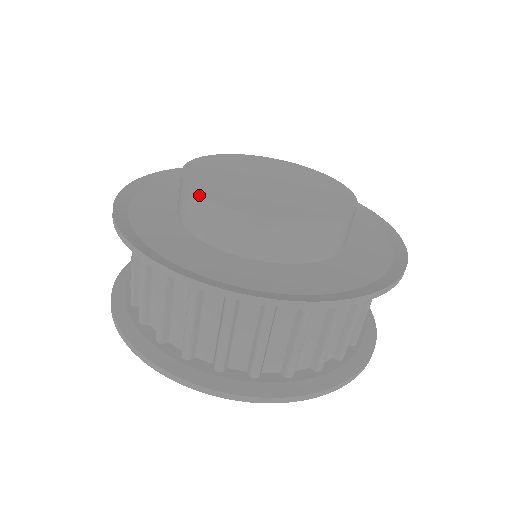
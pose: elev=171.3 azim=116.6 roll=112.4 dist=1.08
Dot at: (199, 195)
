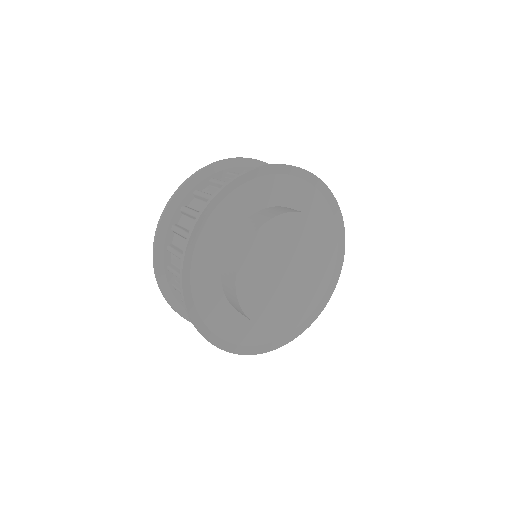
Dot at: (241, 309)
